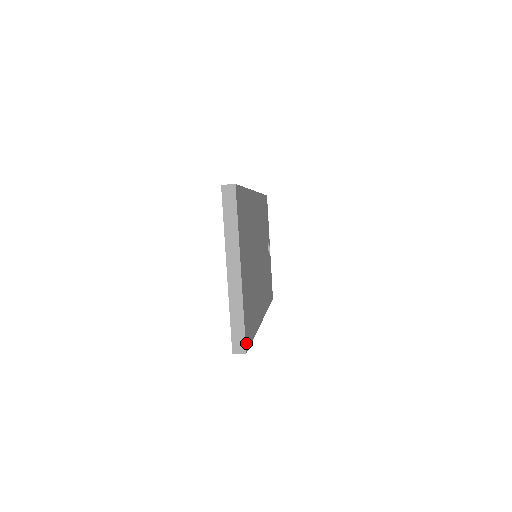
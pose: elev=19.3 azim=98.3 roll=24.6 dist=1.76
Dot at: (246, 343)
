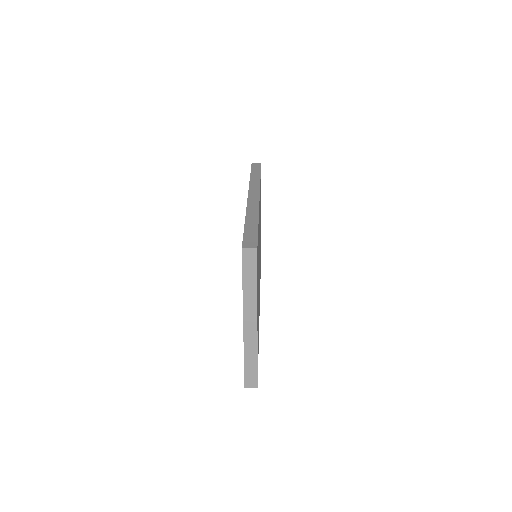
Dot at: (257, 378)
